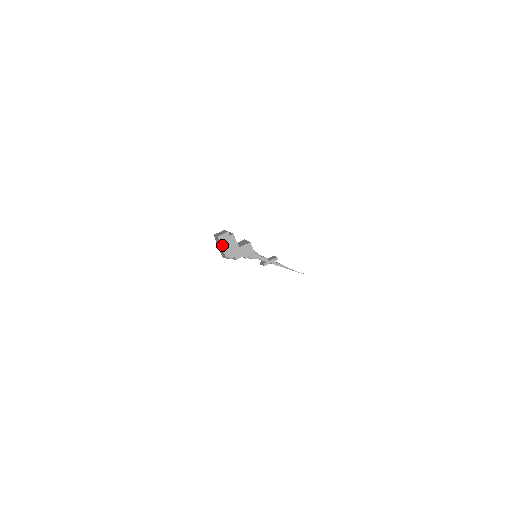
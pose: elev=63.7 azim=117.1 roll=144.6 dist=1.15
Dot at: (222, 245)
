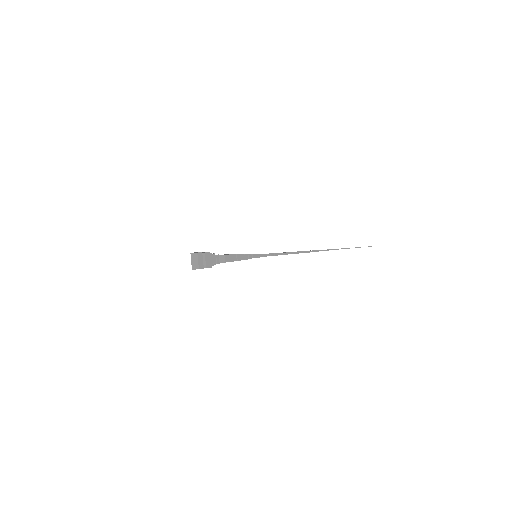
Dot at: (198, 259)
